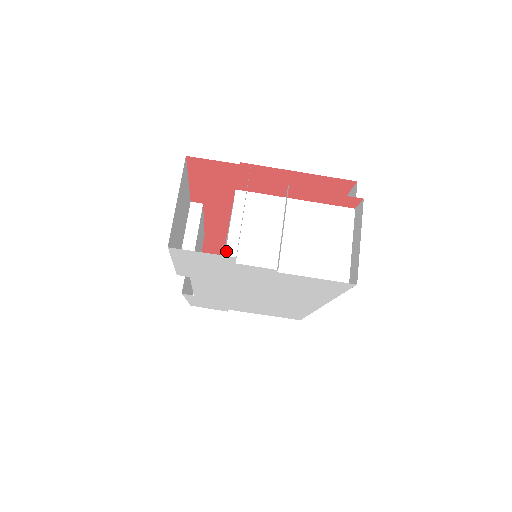
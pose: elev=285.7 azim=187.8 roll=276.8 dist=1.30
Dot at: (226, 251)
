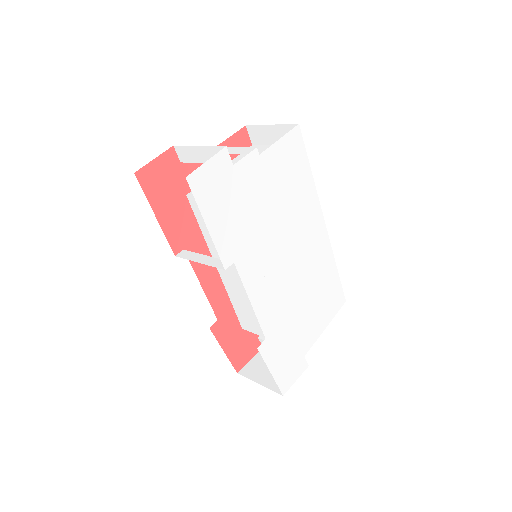
Dot at: occluded
